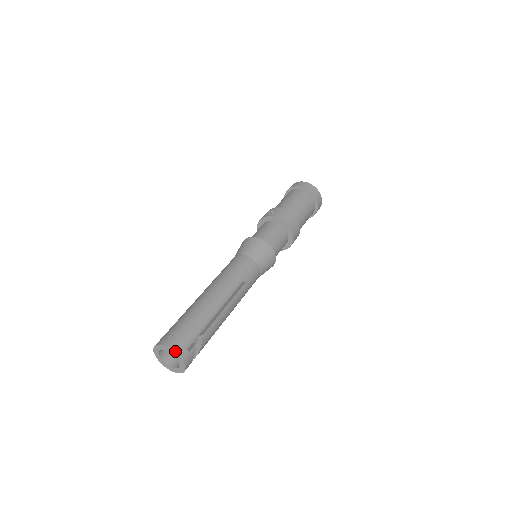
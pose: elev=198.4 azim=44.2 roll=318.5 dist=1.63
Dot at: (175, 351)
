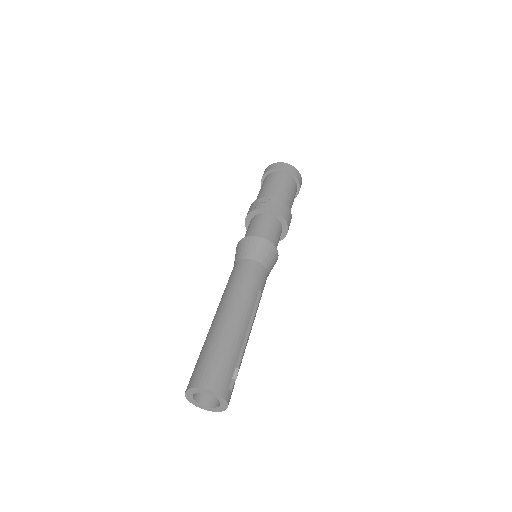
Dot at: (222, 395)
